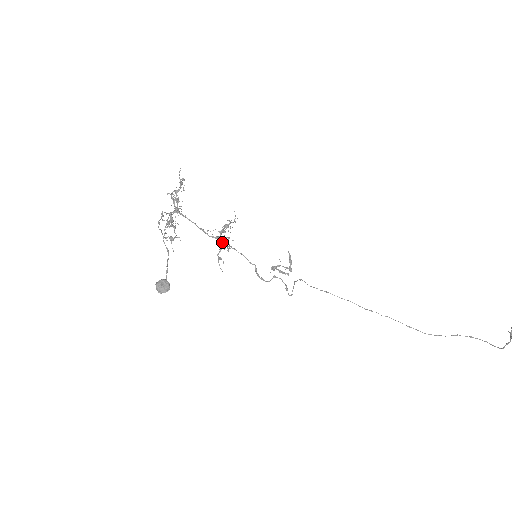
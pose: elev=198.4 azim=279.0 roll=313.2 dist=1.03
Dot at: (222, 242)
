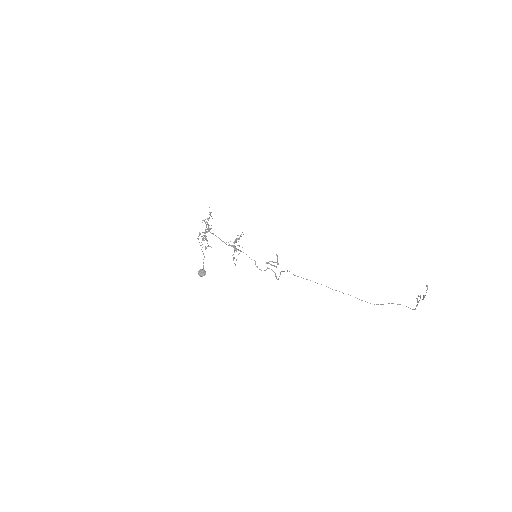
Dot at: (235, 248)
